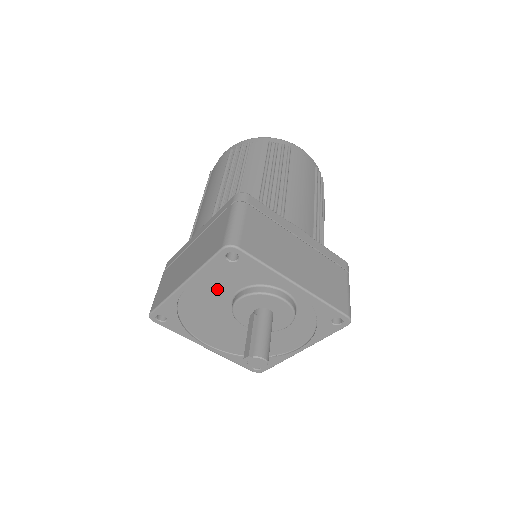
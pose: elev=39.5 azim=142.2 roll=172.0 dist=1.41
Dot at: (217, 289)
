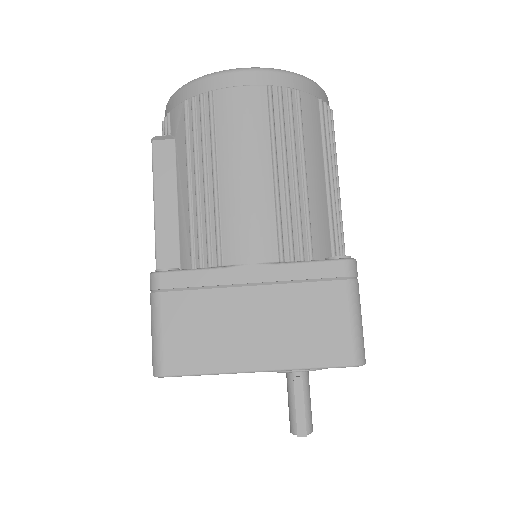
Dot at: occluded
